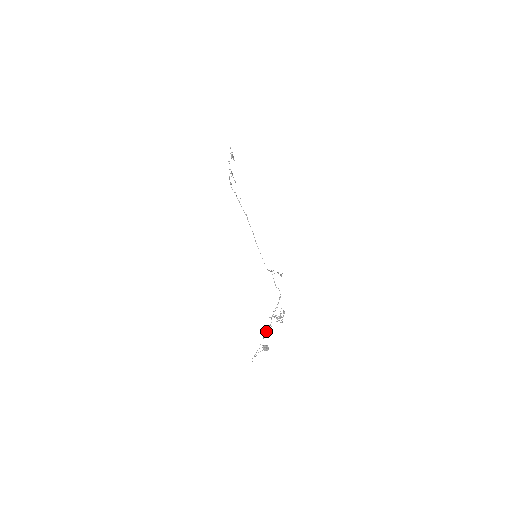
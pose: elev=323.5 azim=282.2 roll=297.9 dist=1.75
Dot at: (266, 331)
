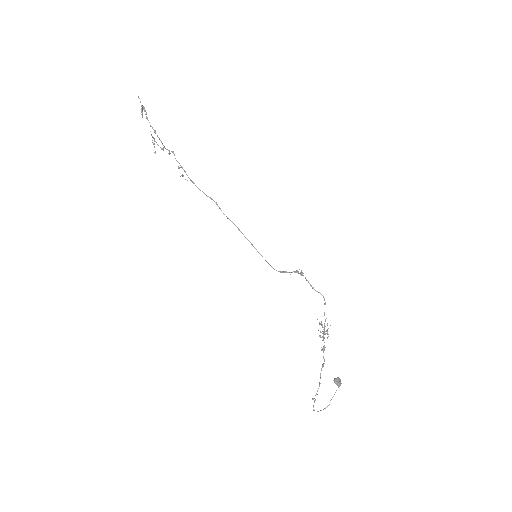
Dot at: (323, 358)
